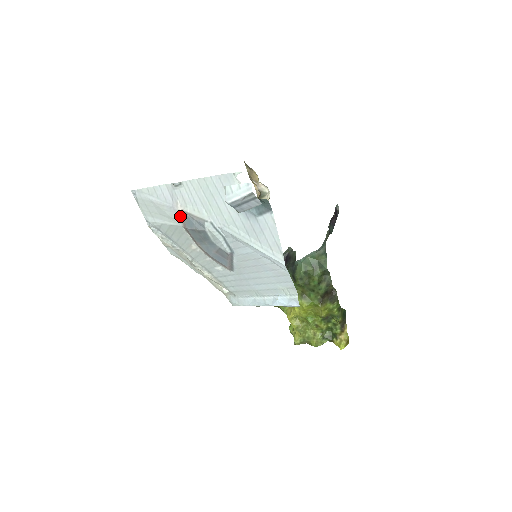
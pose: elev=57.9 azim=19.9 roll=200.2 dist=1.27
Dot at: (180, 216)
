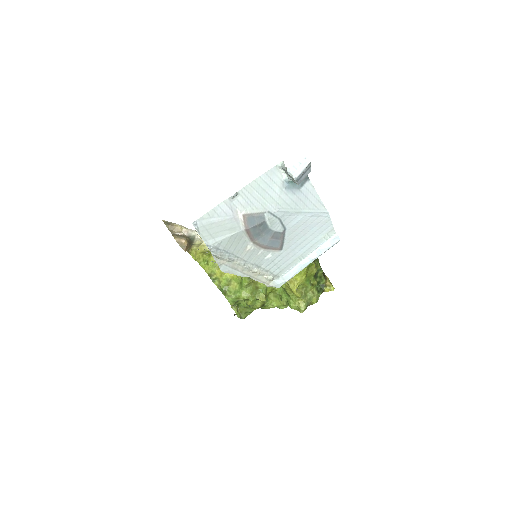
Dot at: (241, 222)
